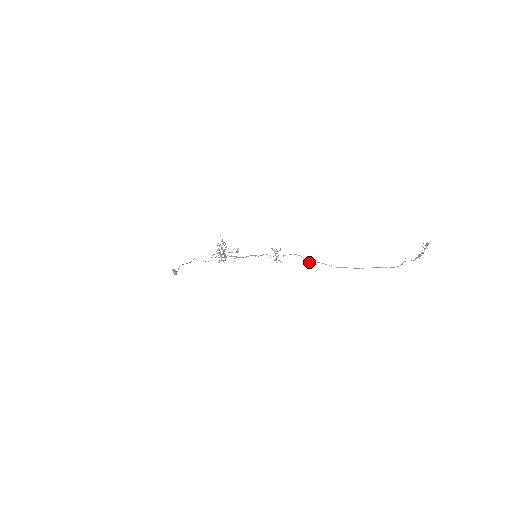
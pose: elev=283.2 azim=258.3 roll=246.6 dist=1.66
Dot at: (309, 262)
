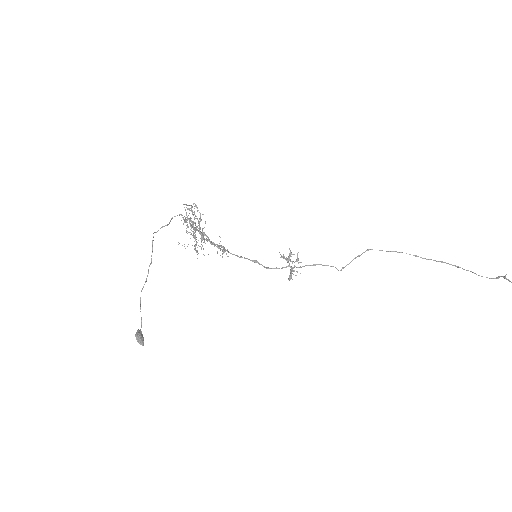
Dot at: (344, 267)
